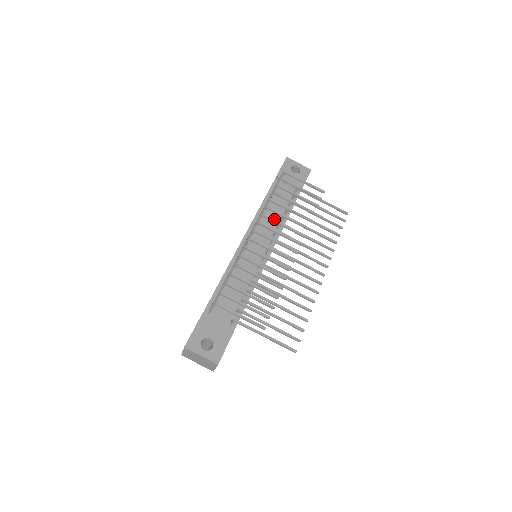
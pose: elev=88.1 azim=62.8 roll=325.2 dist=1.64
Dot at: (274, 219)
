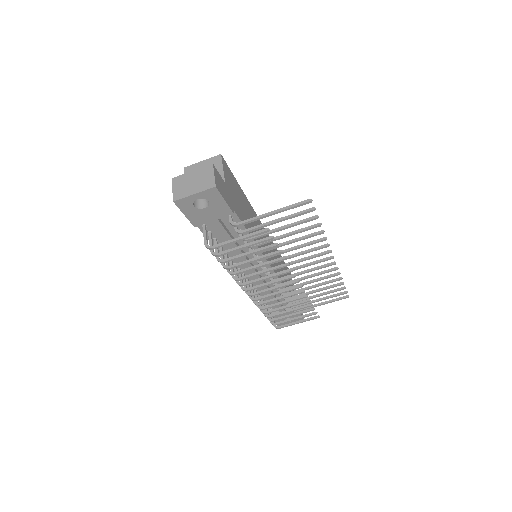
Dot at: occluded
